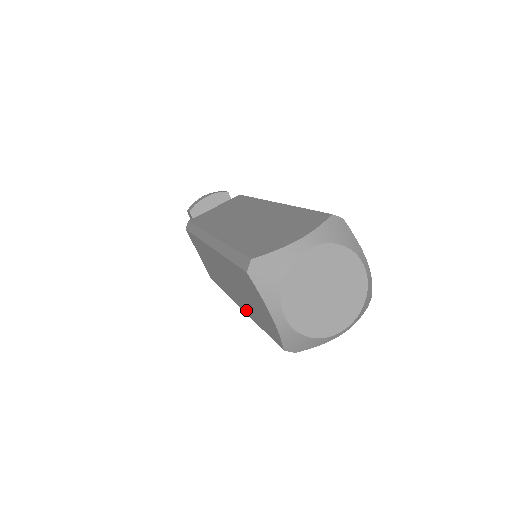
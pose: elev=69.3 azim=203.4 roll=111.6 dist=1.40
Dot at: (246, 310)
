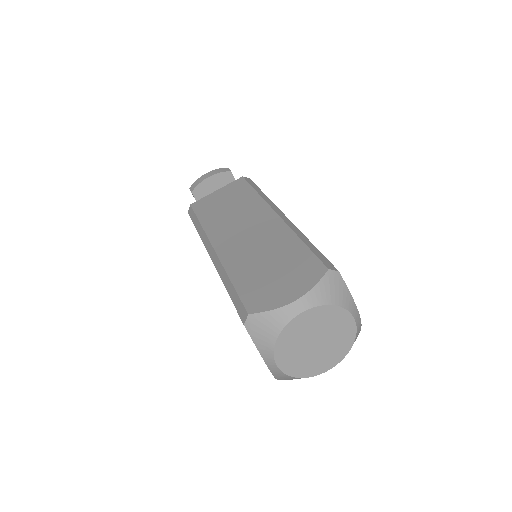
Dot at: occluded
